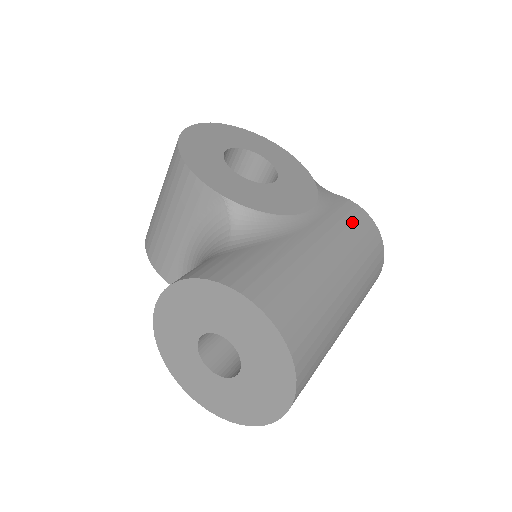
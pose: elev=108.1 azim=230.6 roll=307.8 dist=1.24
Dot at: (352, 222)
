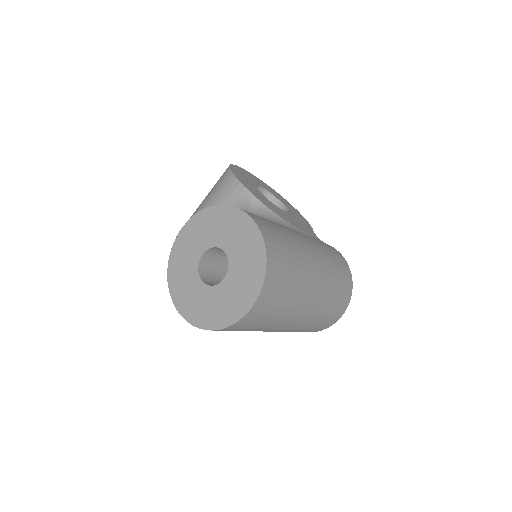
Dot at: (332, 253)
